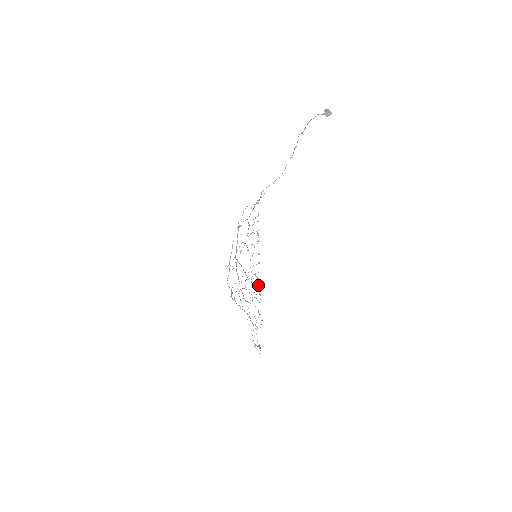
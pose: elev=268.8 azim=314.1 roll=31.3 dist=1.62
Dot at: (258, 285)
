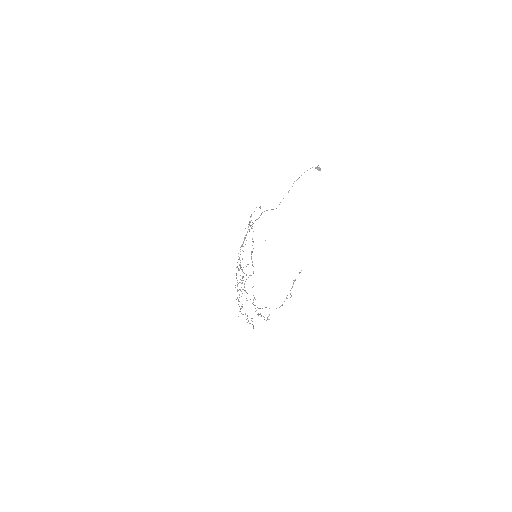
Dot at: (239, 306)
